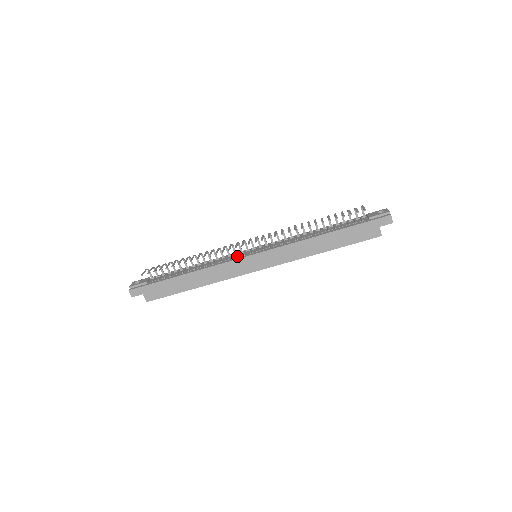
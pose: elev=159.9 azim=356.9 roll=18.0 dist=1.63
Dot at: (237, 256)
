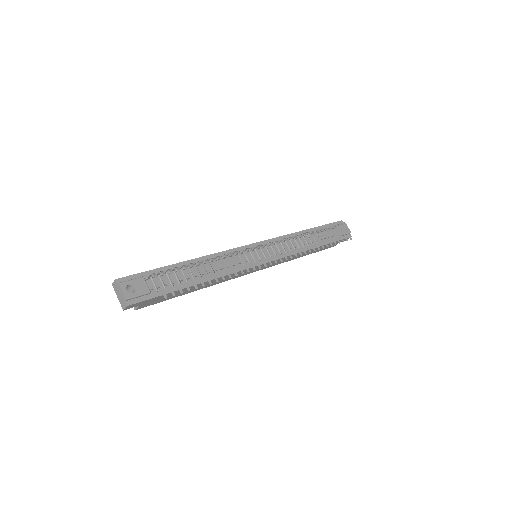
Dot at: occluded
